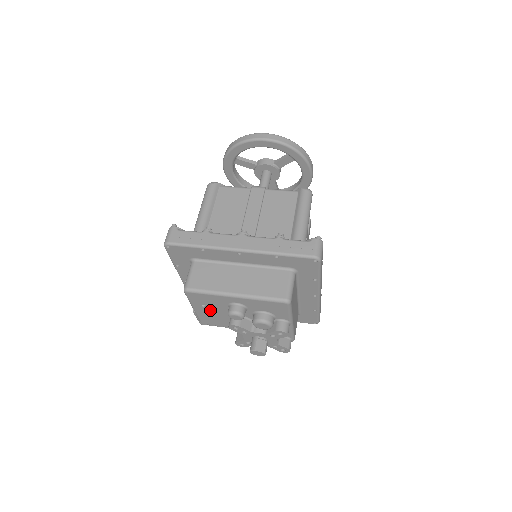
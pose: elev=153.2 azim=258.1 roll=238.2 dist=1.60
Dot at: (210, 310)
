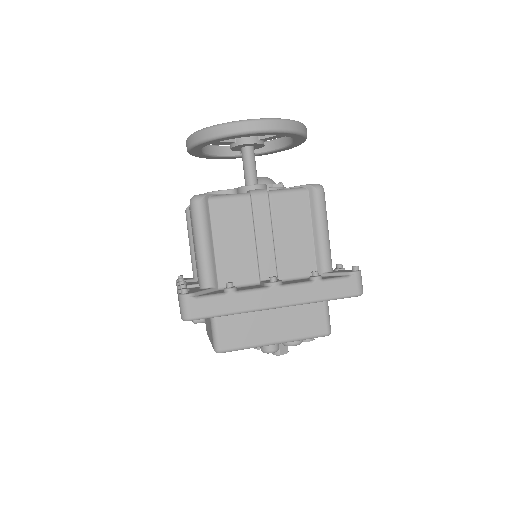
Dot at: occluded
